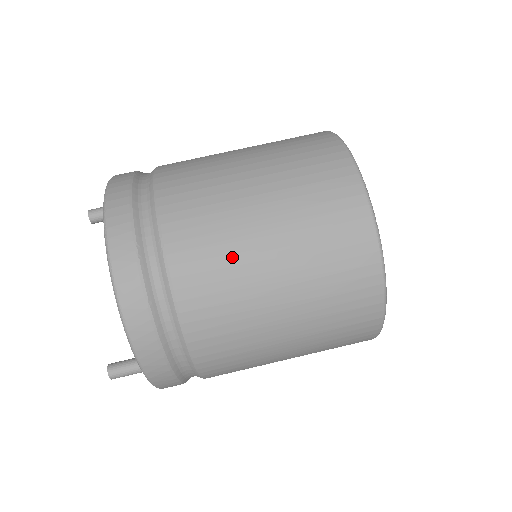
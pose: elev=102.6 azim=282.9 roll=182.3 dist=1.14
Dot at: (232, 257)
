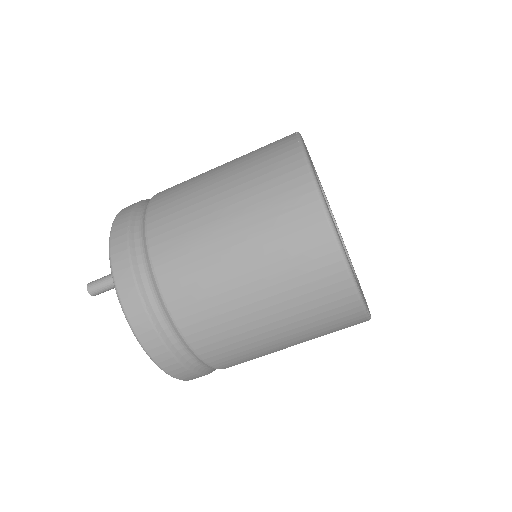
Dot at: occluded
